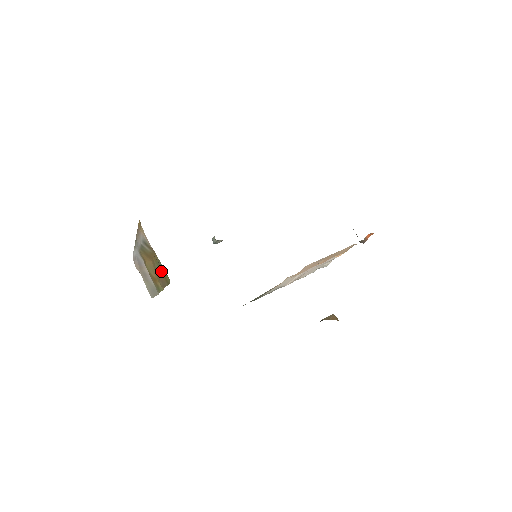
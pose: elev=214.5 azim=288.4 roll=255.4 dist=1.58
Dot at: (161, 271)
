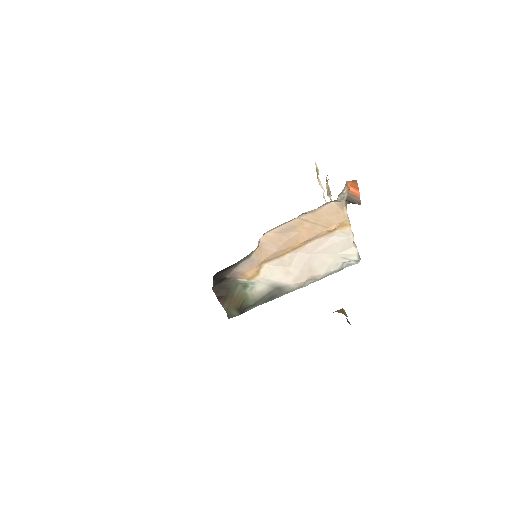
Dot at: occluded
